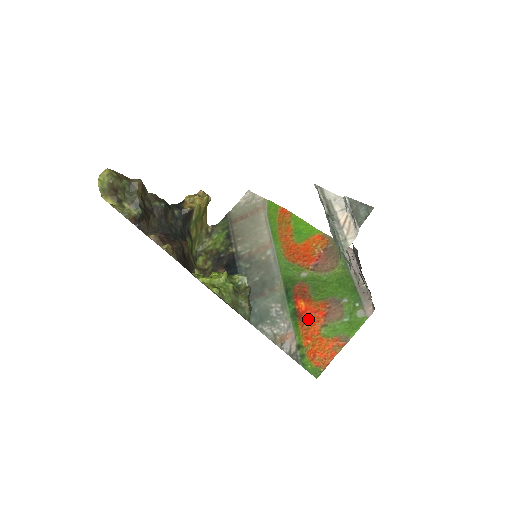
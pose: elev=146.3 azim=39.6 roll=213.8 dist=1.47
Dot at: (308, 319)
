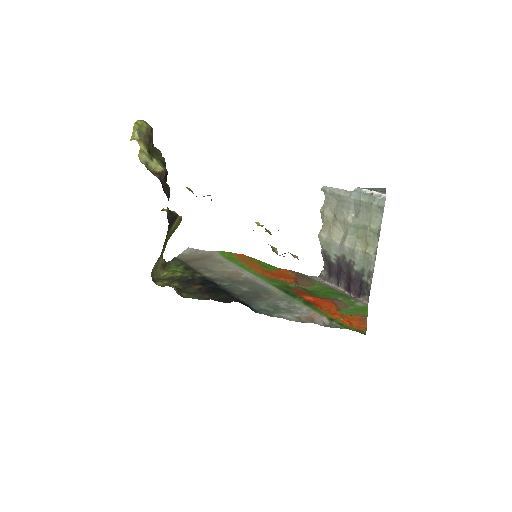
Dot at: (323, 305)
